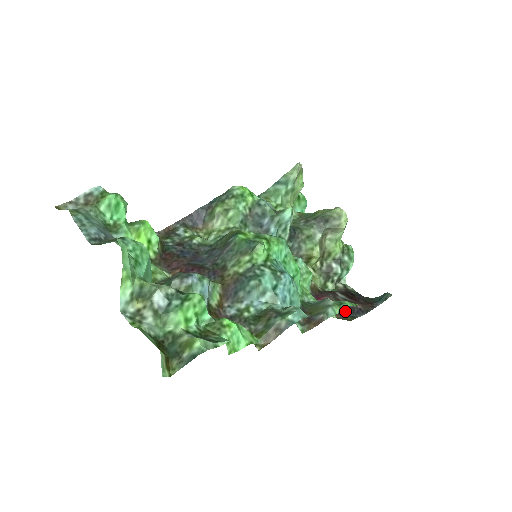
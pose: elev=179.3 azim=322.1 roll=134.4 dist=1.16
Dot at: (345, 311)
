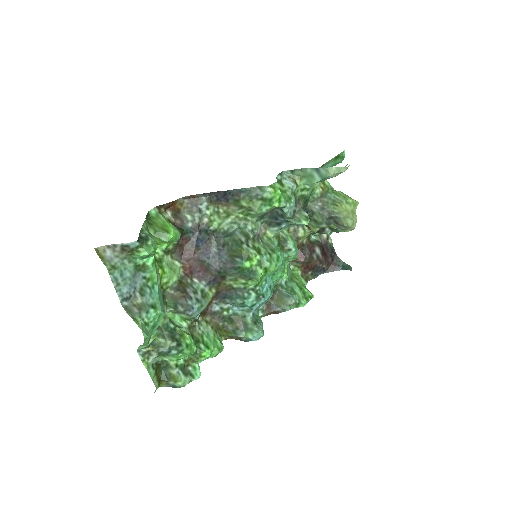
Dot at: (311, 269)
